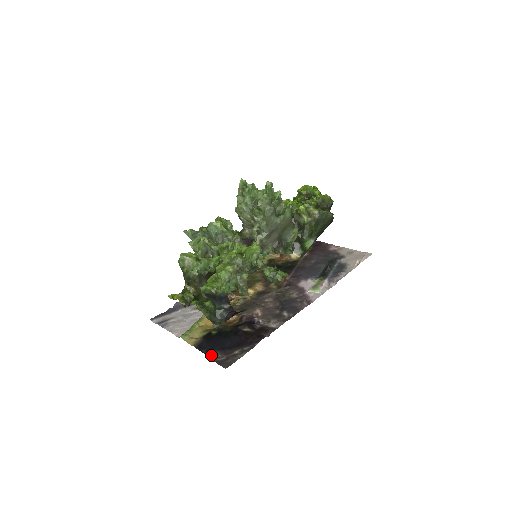
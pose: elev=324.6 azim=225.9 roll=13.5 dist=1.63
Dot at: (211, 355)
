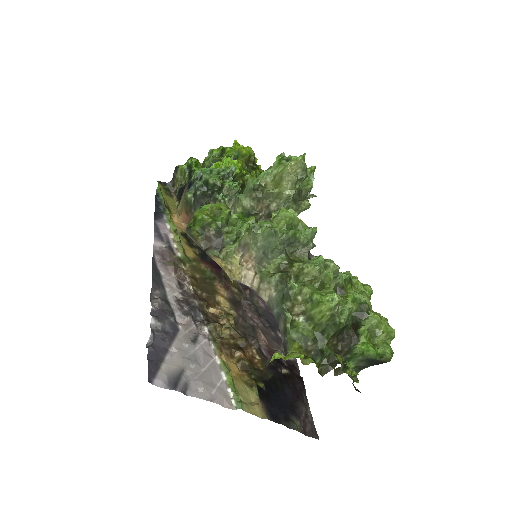
Dot at: (296, 426)
